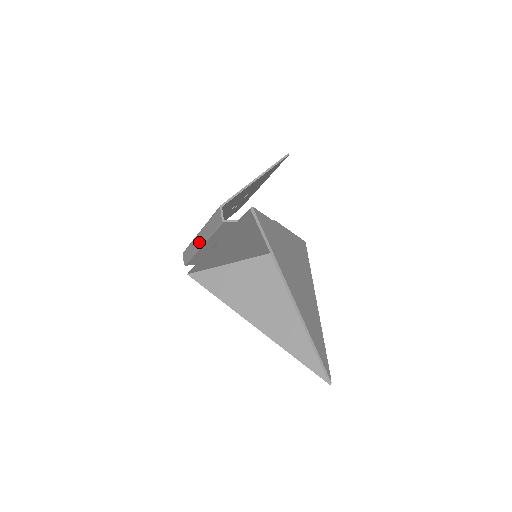
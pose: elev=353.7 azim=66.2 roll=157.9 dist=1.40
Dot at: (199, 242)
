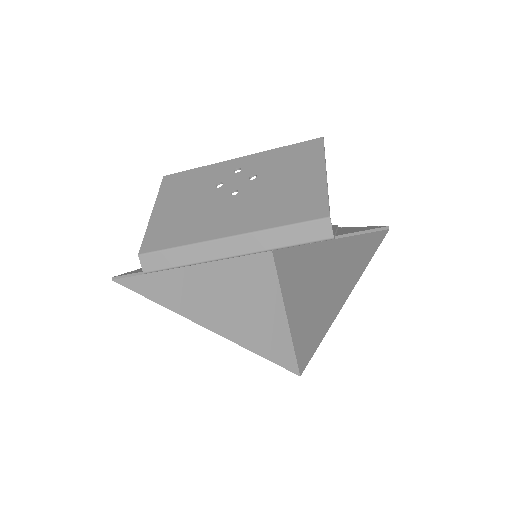
Dot at: (229, 251)
